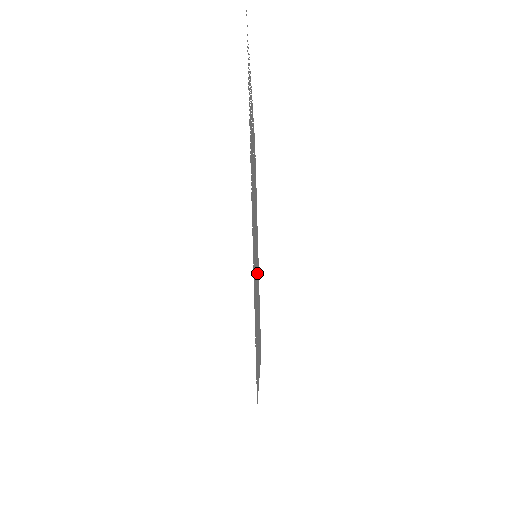
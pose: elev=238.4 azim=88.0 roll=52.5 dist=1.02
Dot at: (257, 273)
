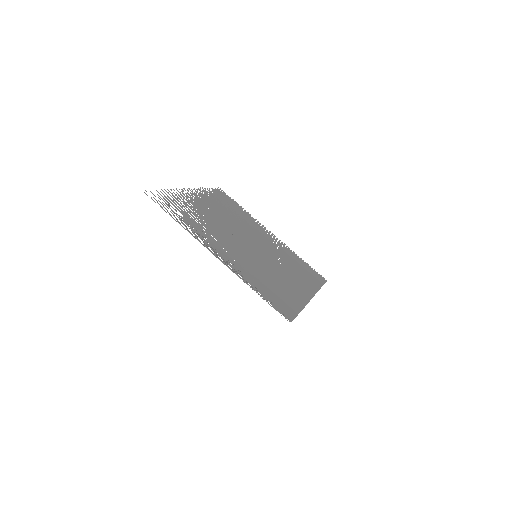
Dot at: (271, 256)
